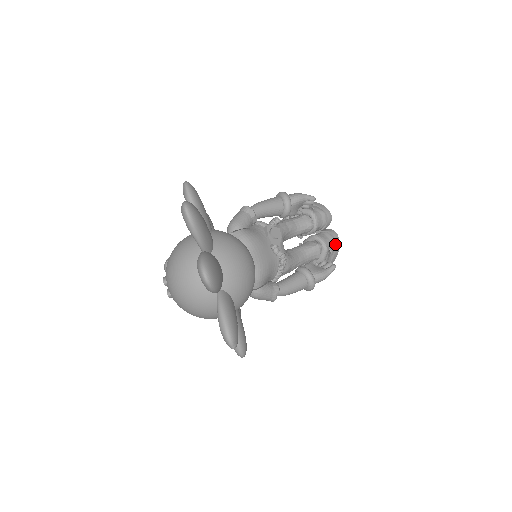
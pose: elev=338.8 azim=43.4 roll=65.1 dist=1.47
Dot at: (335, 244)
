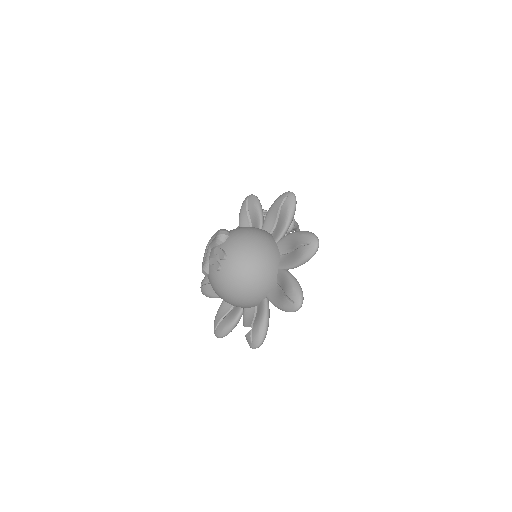
Dot at: occluded
